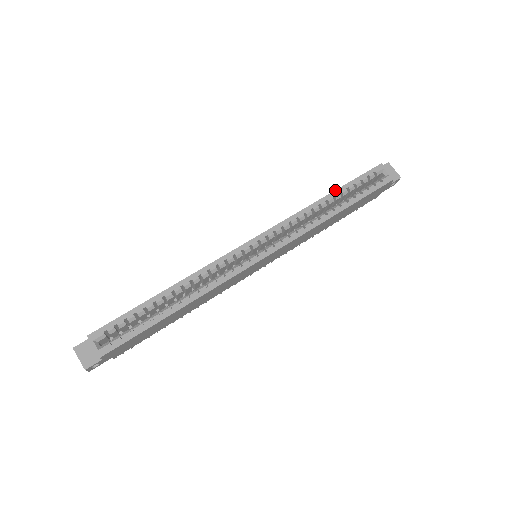
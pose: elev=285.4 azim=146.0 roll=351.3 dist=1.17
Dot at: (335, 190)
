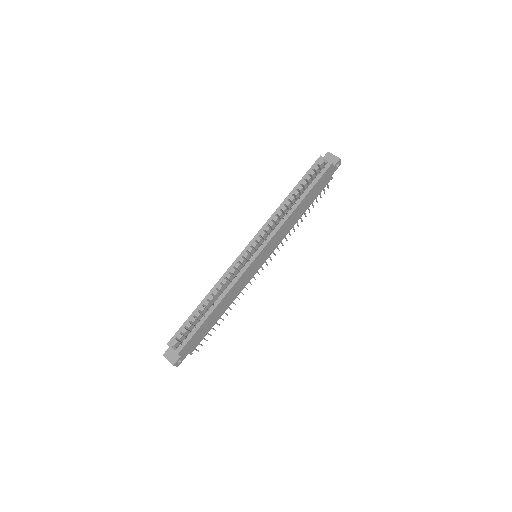
Dot at: occluded
